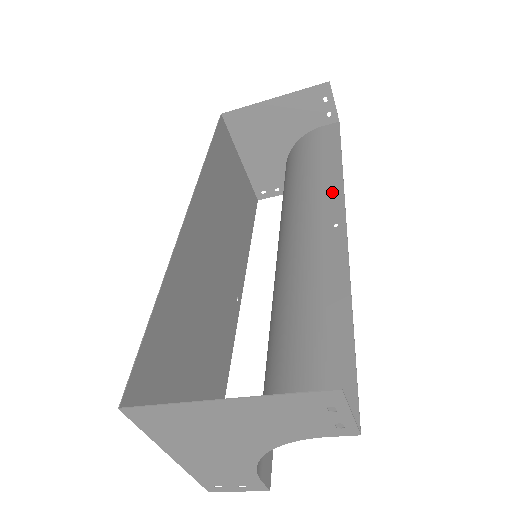
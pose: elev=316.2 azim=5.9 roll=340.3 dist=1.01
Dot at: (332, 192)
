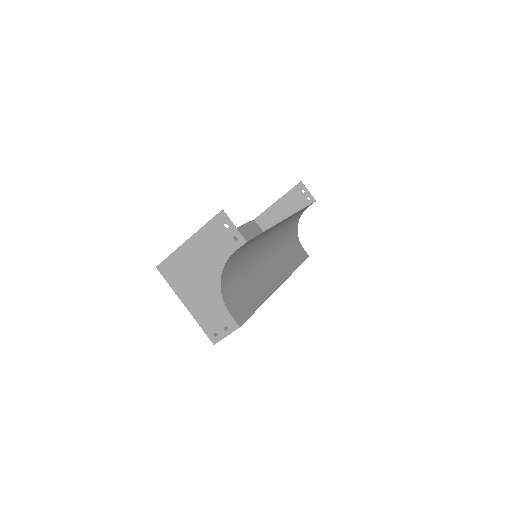
Dot at: (293, 215)
